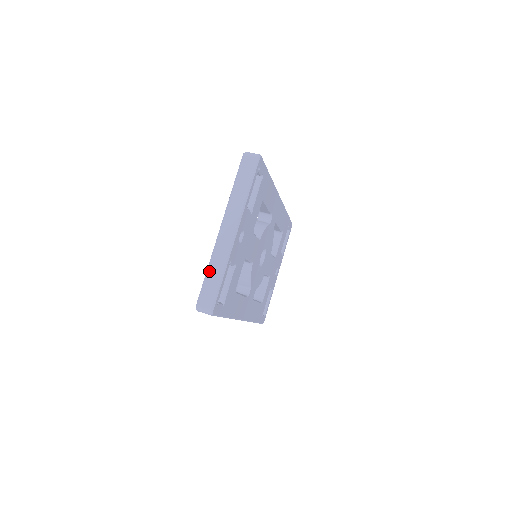
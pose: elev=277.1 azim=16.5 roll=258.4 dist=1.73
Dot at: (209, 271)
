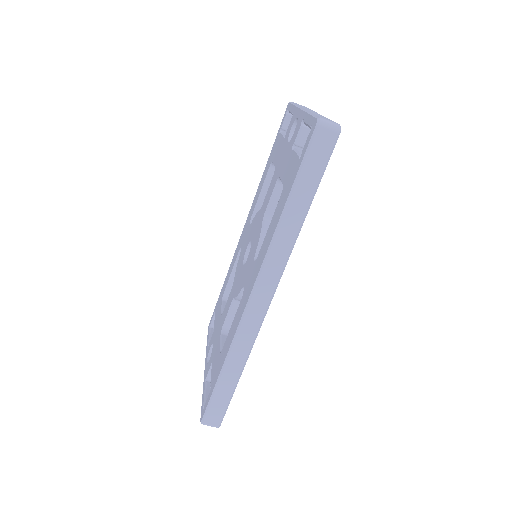
Dot at: (313, 113)
